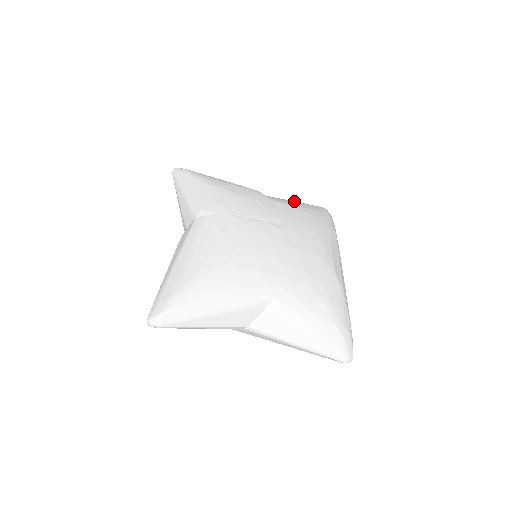
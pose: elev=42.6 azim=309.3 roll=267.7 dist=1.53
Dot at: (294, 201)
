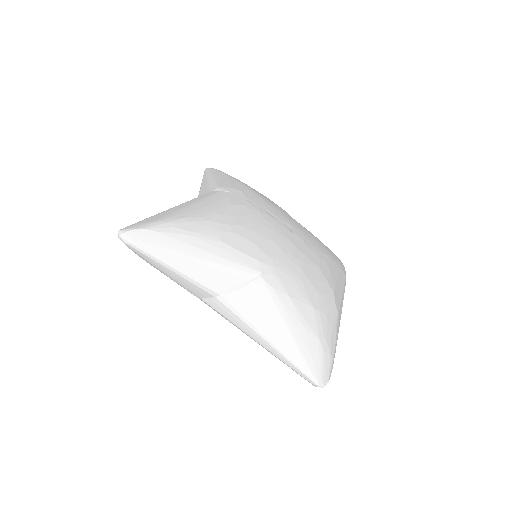
Dot at: occluded
